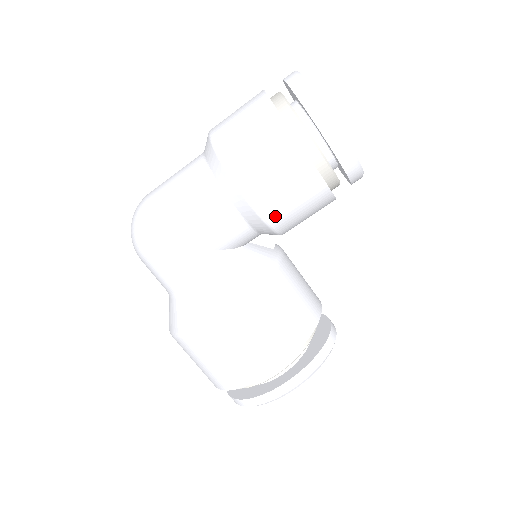
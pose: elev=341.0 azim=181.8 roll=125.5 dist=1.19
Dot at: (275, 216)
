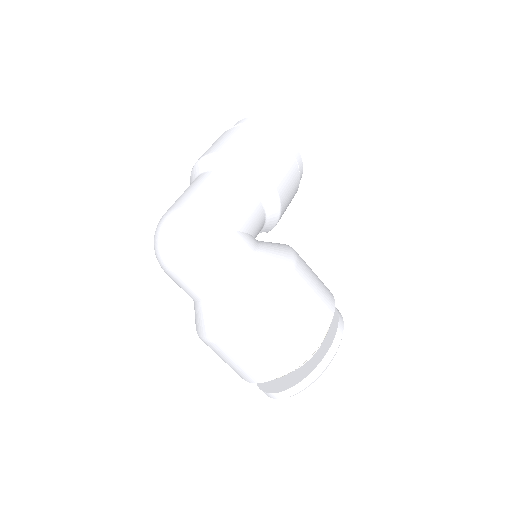
Dot at: (283, 197)
